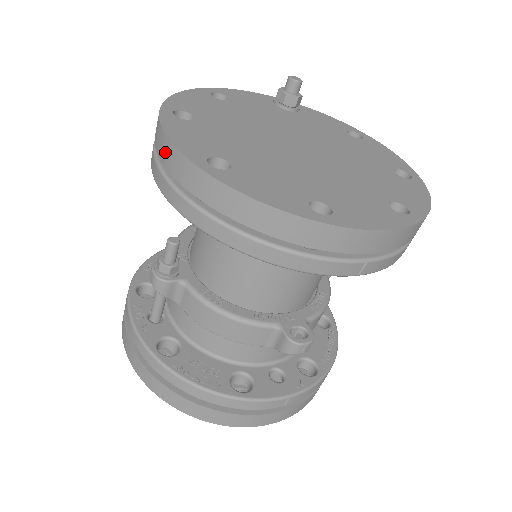
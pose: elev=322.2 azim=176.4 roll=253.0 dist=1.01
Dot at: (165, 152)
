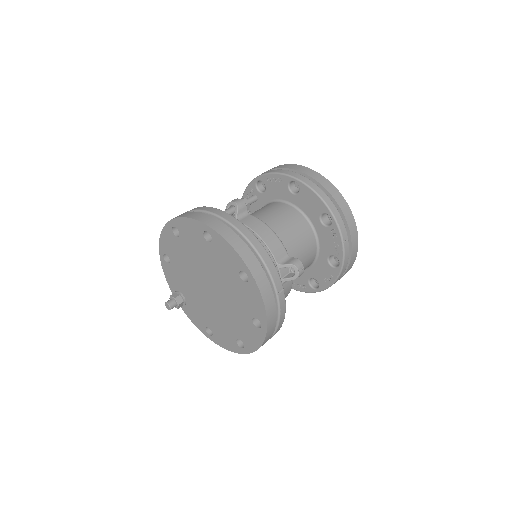
Dot at: (288, 166)
